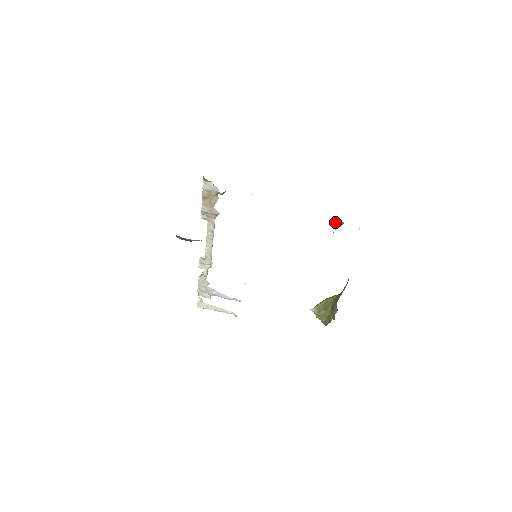
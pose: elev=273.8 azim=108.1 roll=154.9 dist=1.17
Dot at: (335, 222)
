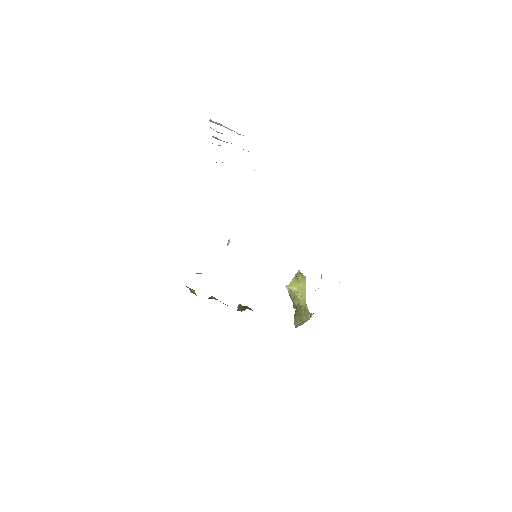
Dot at: occluded
